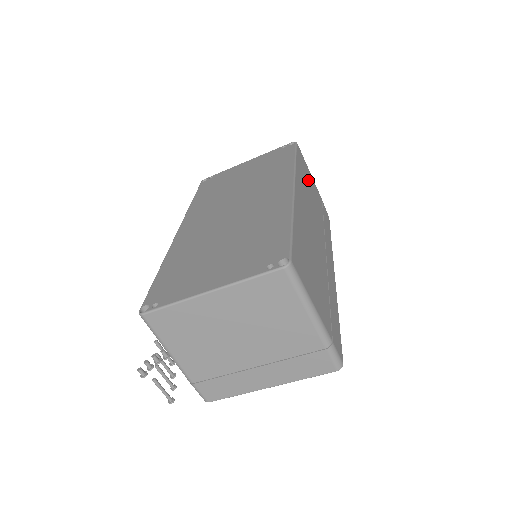
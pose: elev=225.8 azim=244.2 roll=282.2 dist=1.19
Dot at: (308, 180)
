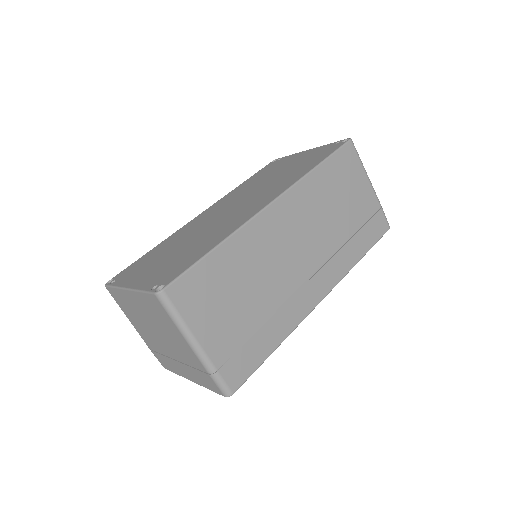
Dot at: (344, 187)
